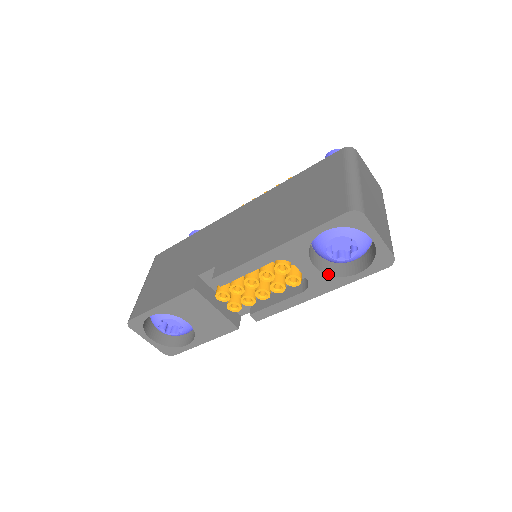
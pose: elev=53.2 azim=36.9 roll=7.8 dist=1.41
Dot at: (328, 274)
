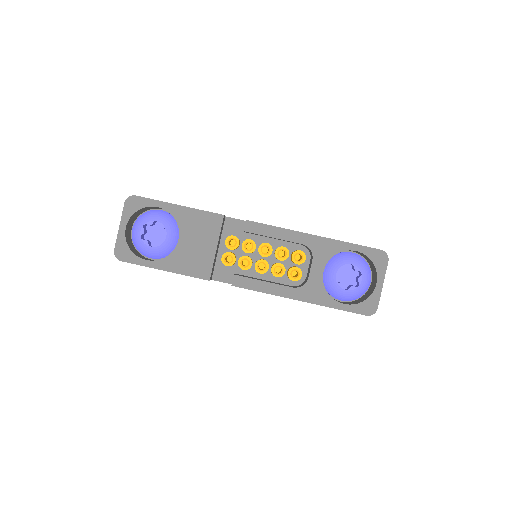
Dot at: occluded
